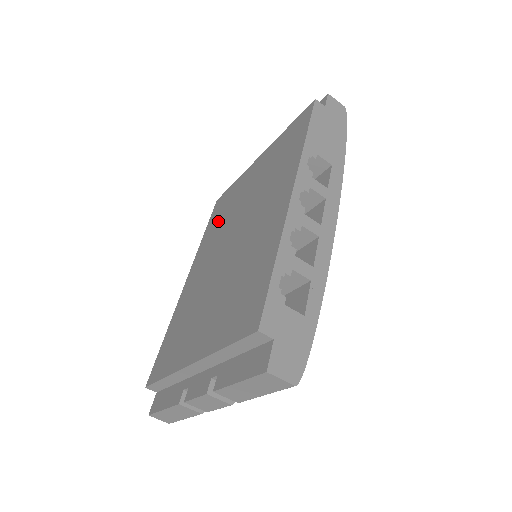
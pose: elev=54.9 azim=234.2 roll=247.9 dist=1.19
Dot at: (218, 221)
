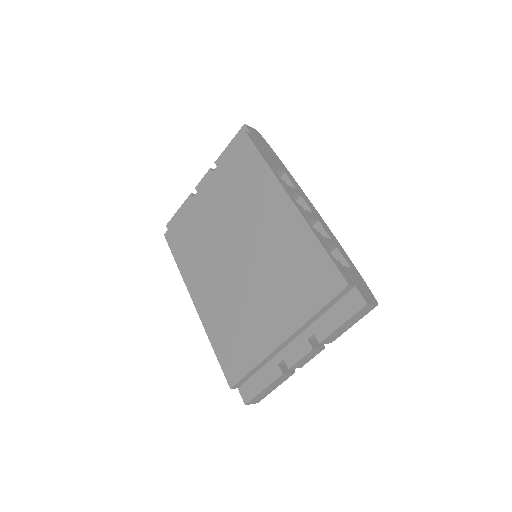
Dot at: (192, 248)
